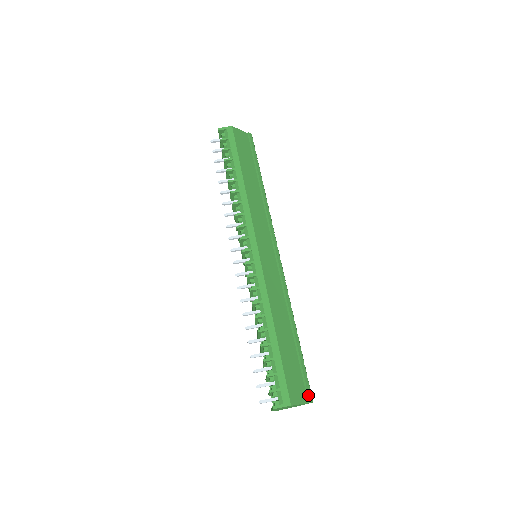
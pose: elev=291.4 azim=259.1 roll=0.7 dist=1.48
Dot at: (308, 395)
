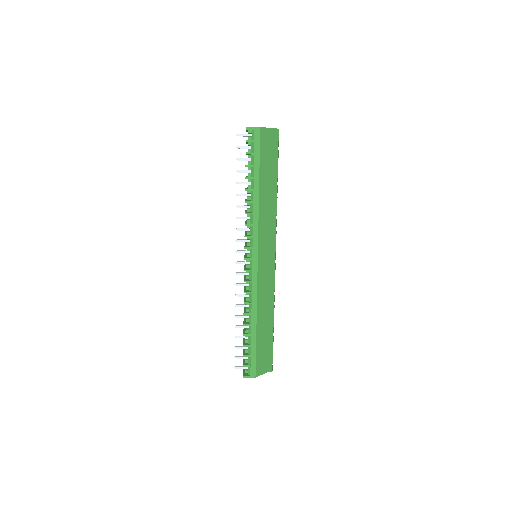
Dot at: (270, 367)
